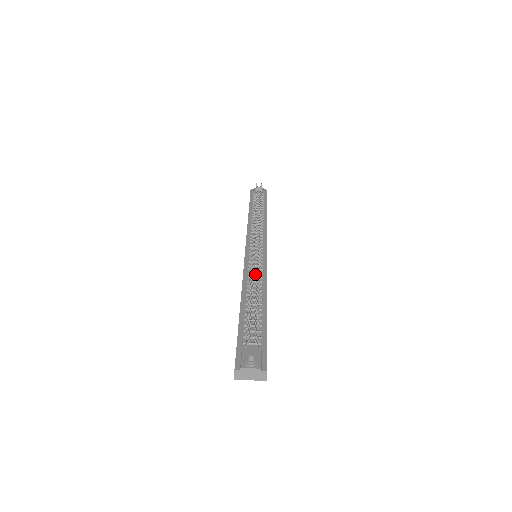
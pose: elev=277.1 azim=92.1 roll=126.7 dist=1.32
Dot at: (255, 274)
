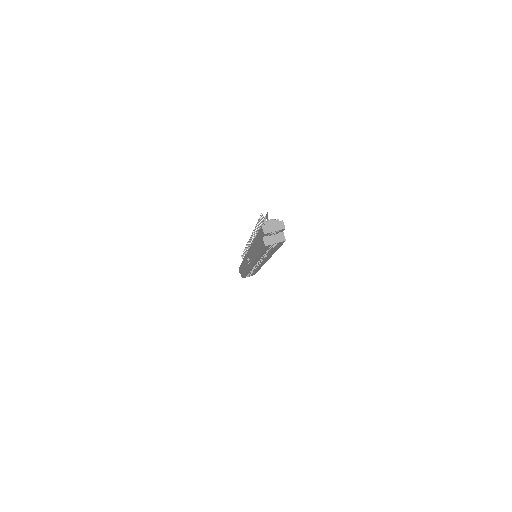
Dot at: occluded
